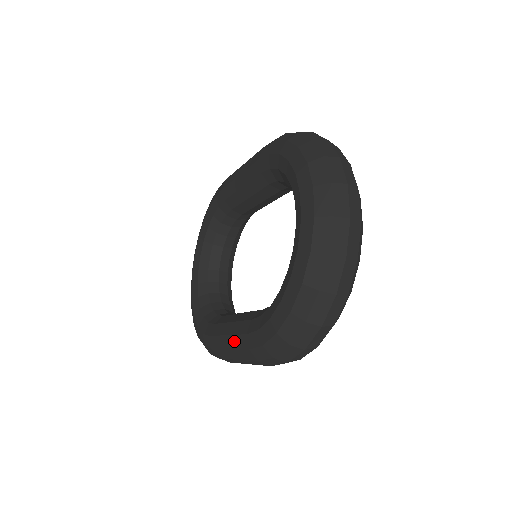
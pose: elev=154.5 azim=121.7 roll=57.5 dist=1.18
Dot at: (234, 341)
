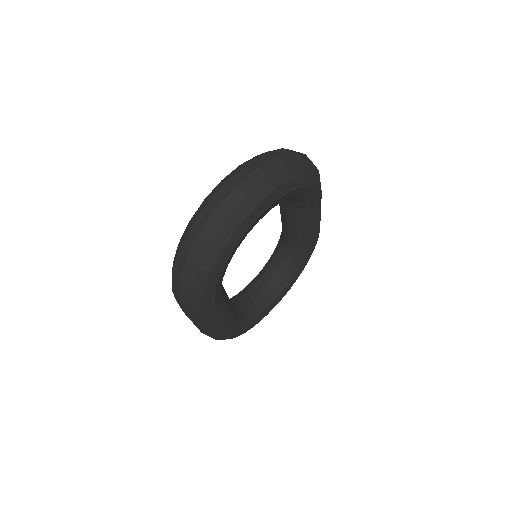
Dot at: occluded
